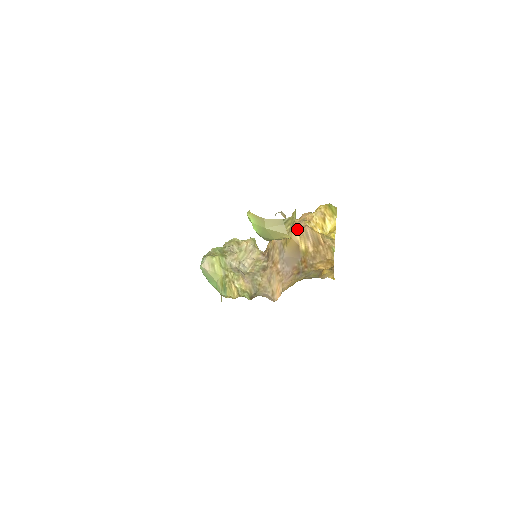
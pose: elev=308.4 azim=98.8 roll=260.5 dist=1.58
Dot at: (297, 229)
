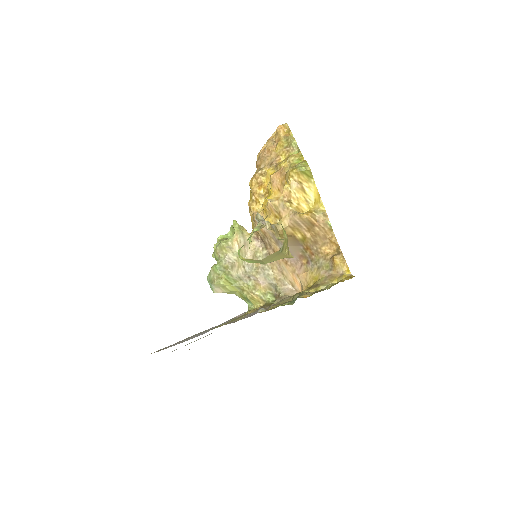
Dot at: (285, 222)
